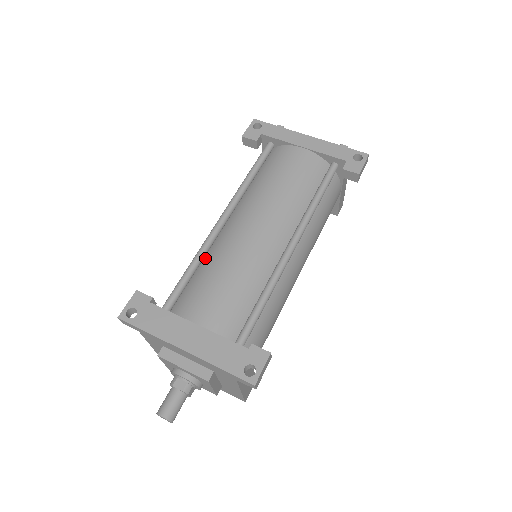
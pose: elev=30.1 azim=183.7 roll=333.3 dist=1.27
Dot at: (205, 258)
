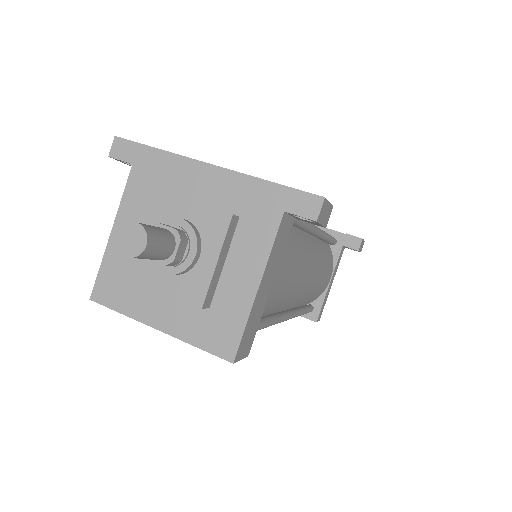
Dot at: occluded
